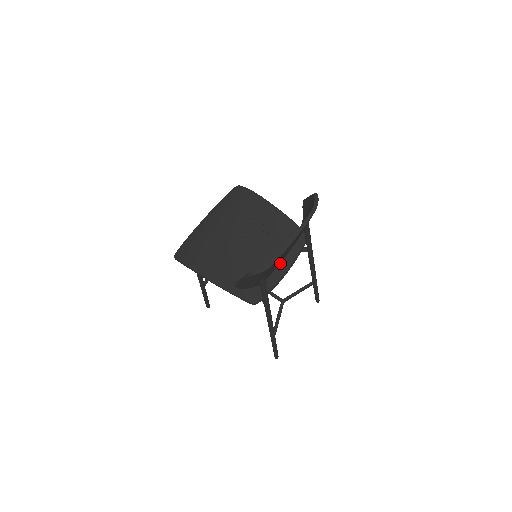
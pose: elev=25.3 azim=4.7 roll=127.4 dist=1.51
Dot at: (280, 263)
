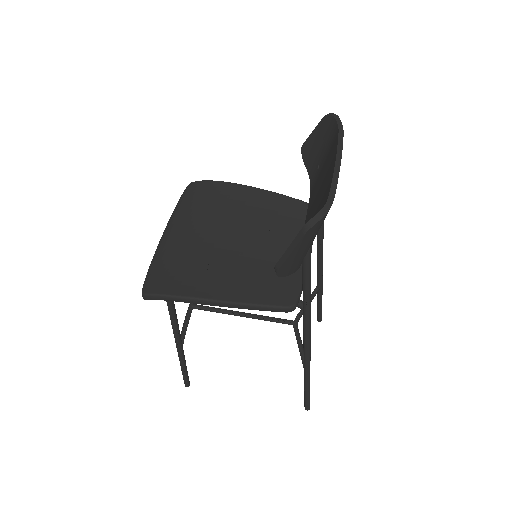
Dot at: occluded
